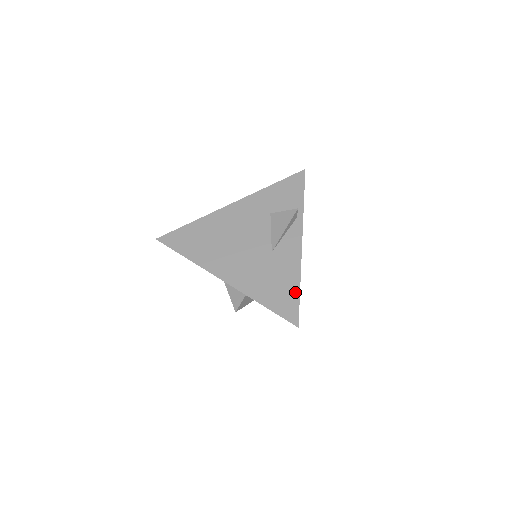
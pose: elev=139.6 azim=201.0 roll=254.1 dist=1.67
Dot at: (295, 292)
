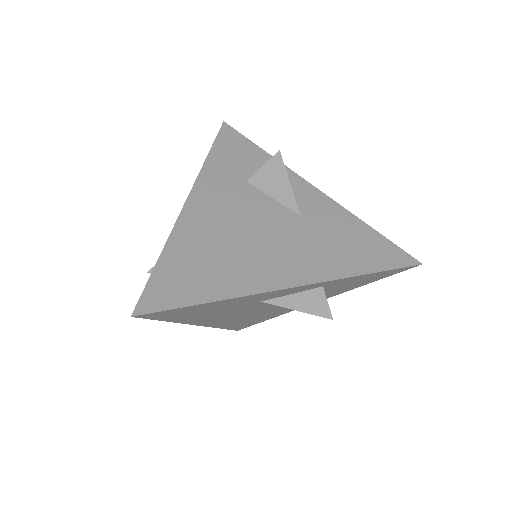
Dot at: (374, 235)
